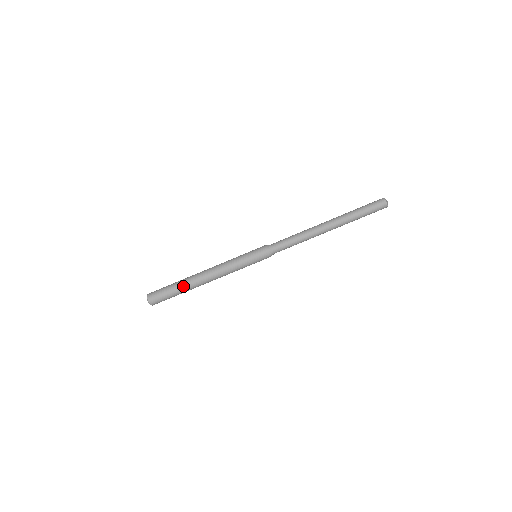
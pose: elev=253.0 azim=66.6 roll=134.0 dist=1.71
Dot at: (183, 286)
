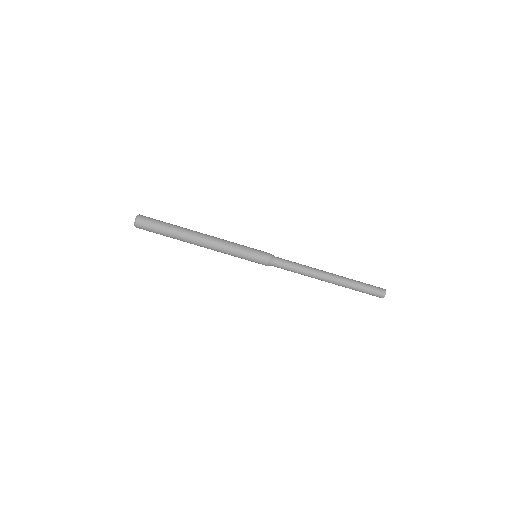
Dot at: (179, 227)
